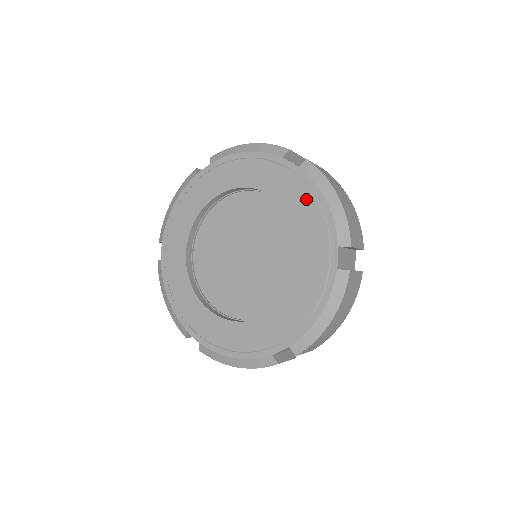
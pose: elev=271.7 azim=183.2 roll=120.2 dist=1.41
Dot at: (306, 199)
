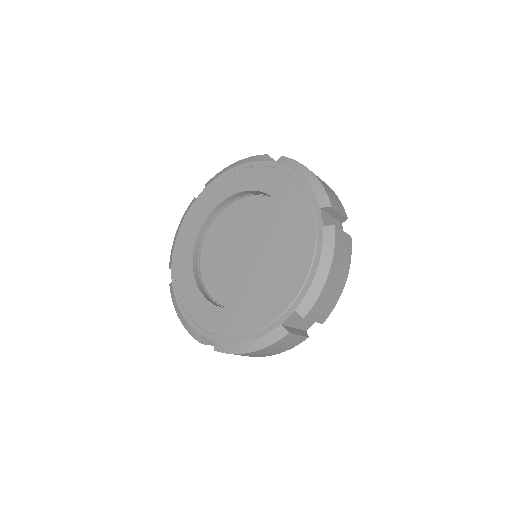
Dot at: (306, 256)
